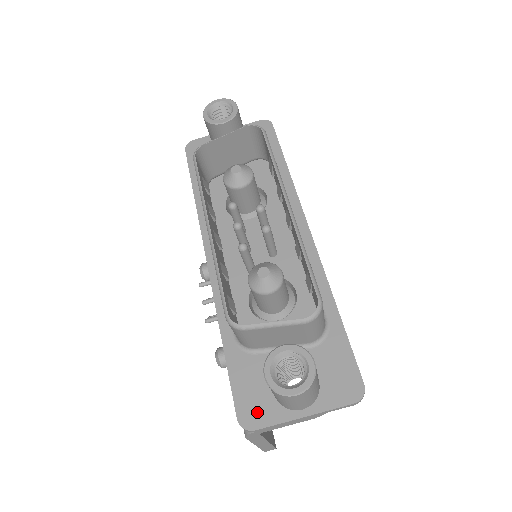
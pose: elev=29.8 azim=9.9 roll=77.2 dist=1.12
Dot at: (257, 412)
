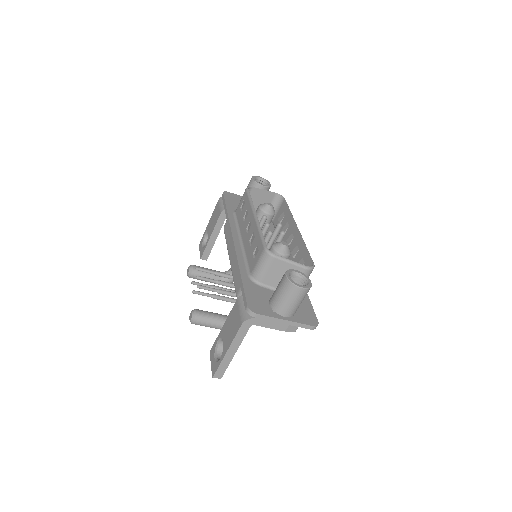
Dot at: (259, 307)
